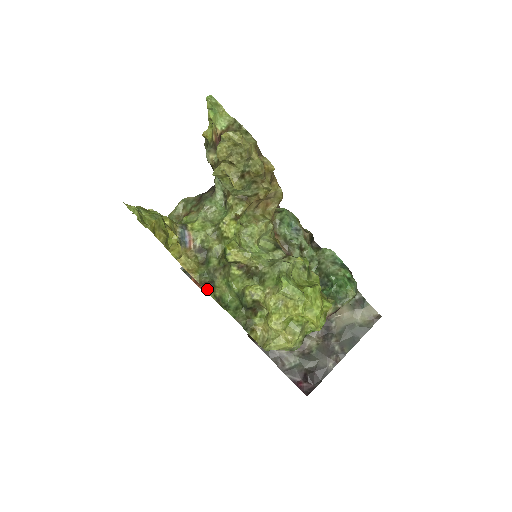
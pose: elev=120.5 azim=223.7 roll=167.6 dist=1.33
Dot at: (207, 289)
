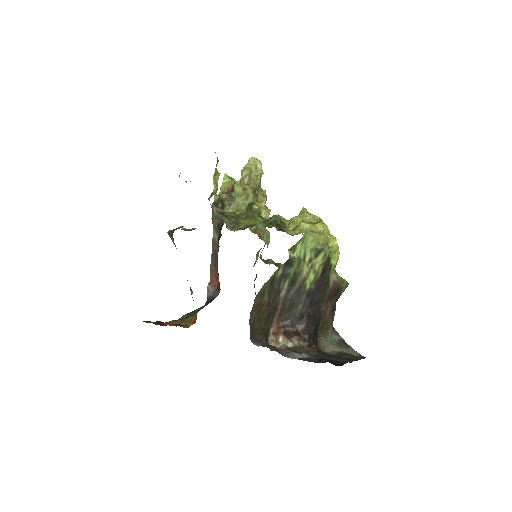
Dot at: (229, 229)
